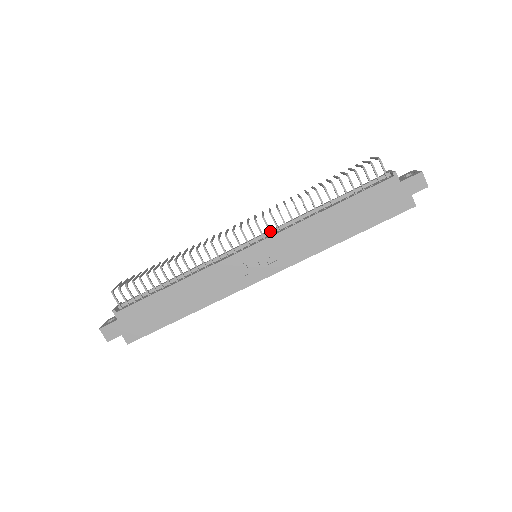
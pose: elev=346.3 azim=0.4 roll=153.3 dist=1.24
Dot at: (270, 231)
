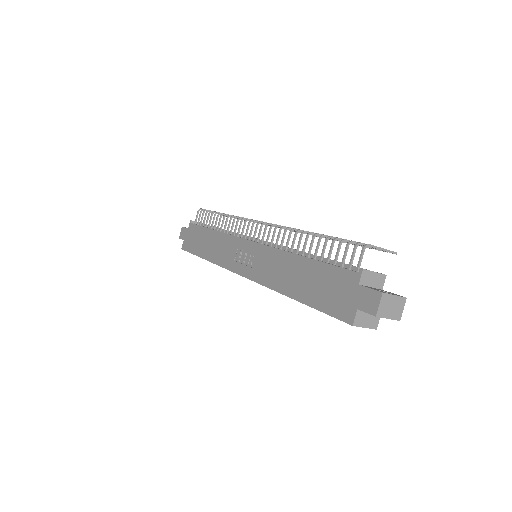
Dot at: (267, 240)
